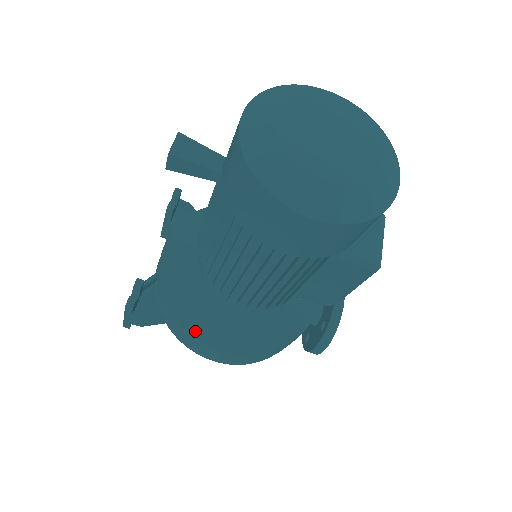
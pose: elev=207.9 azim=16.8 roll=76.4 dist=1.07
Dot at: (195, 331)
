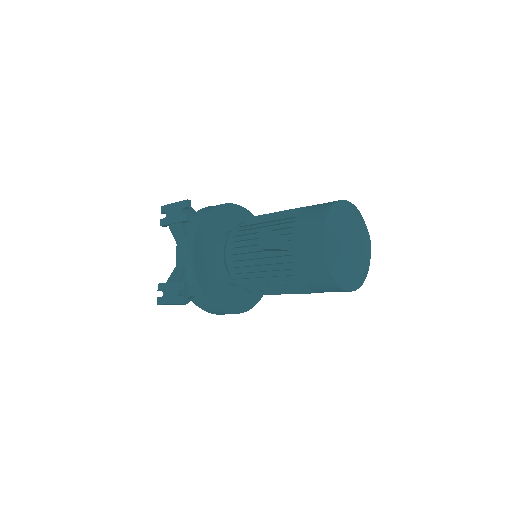
Dot at: (221, 307)
